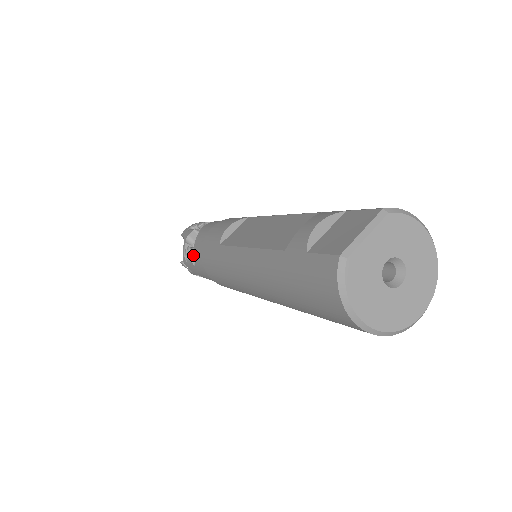
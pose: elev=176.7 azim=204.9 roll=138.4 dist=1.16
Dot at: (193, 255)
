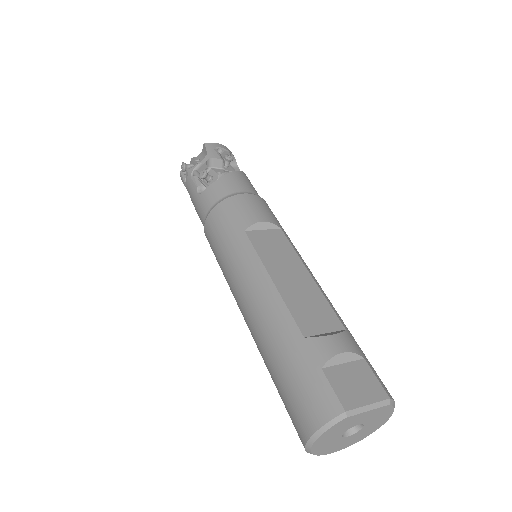
Dot at: occluded
